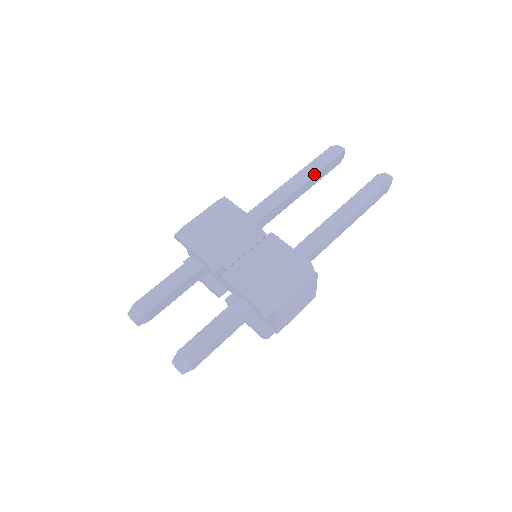
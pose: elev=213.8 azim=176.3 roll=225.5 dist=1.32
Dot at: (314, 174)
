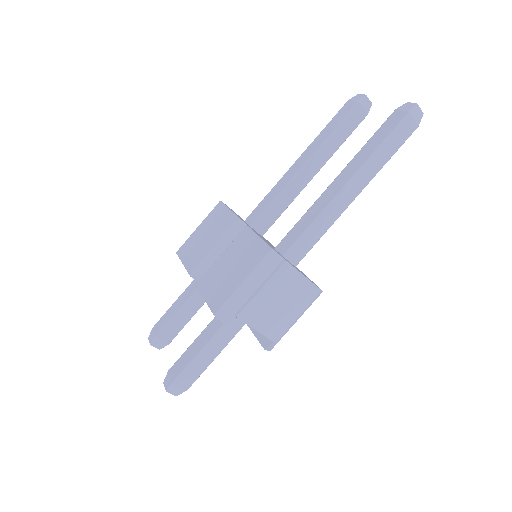
Dot at: (323, 141)
